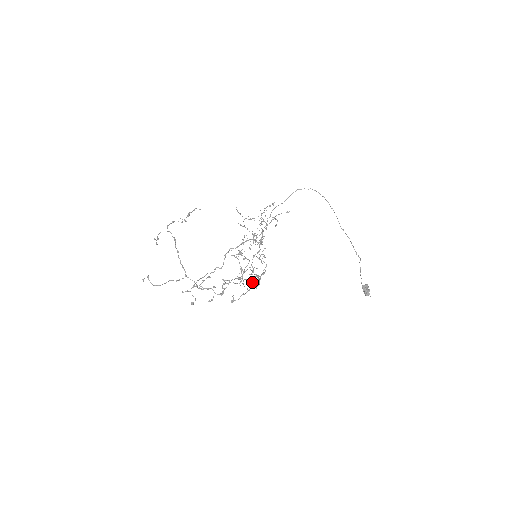
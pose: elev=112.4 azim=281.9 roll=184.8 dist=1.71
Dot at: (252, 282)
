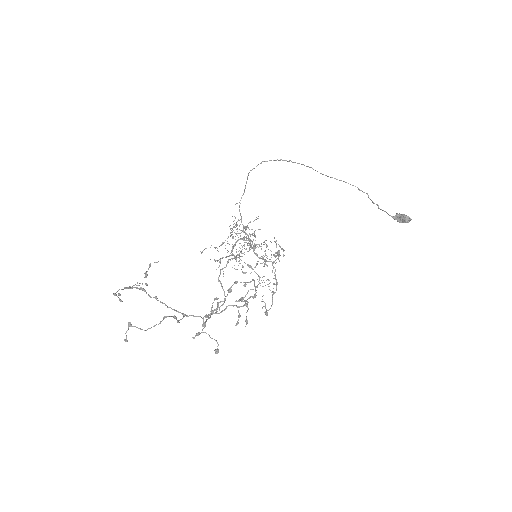
Dot at: occluded
